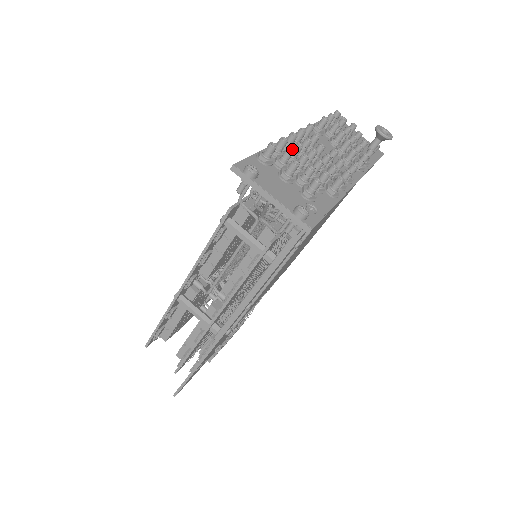
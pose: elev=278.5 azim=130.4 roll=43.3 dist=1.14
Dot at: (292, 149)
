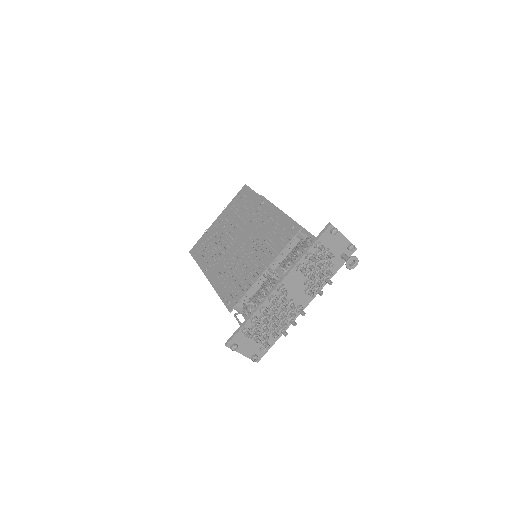
Dot at: (264, 320)
